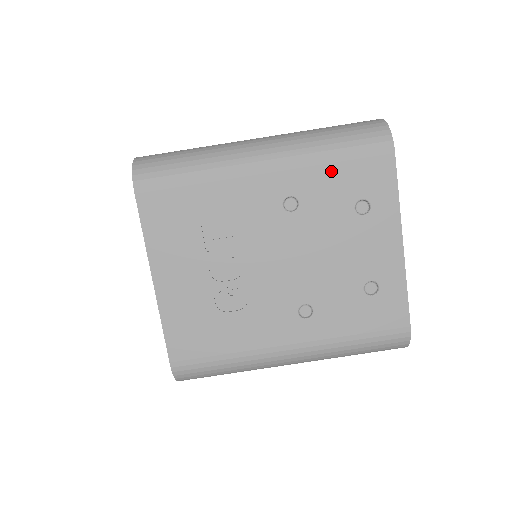
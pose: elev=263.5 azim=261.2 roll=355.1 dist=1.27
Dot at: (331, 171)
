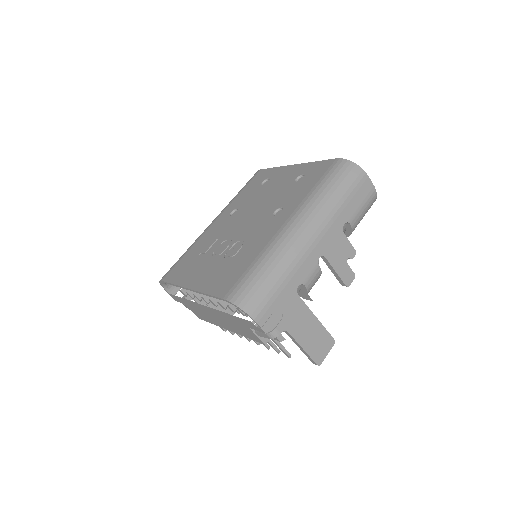
Dot at: (241, 194)
